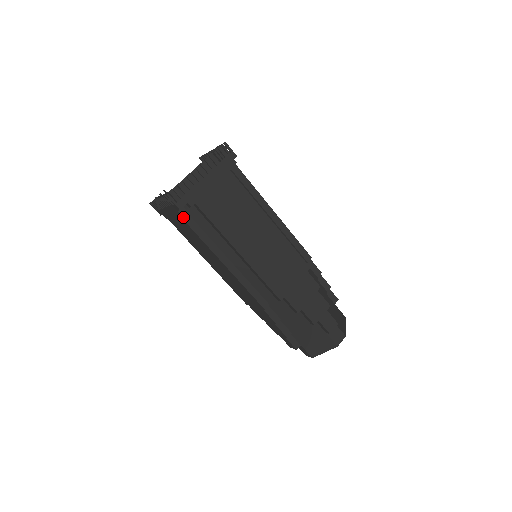
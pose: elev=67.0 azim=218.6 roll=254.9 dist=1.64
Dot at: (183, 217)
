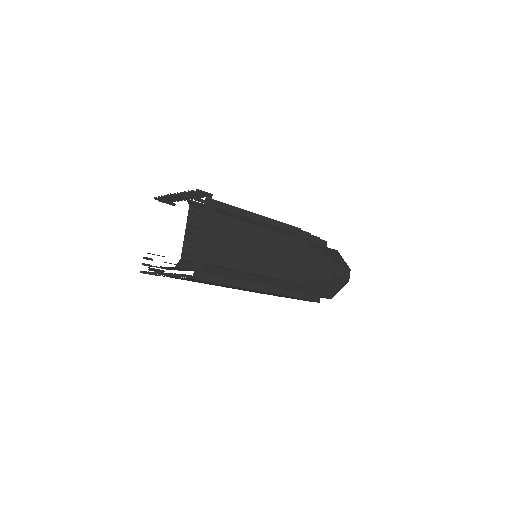
Dot at: occluded
